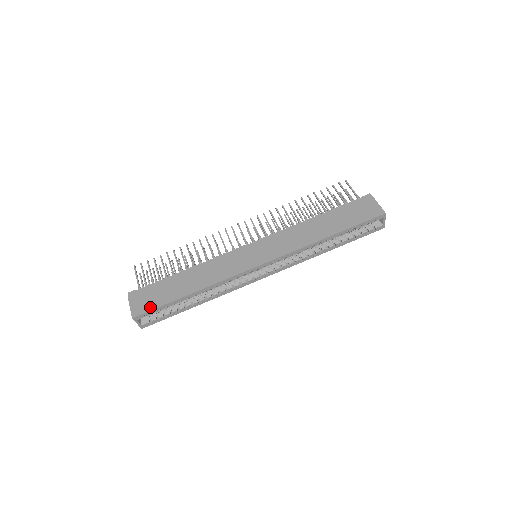
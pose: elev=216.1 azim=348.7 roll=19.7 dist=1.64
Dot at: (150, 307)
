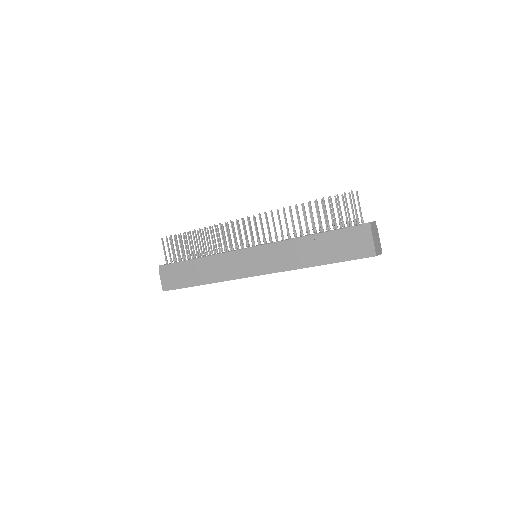
Dot at: (174, 286)
